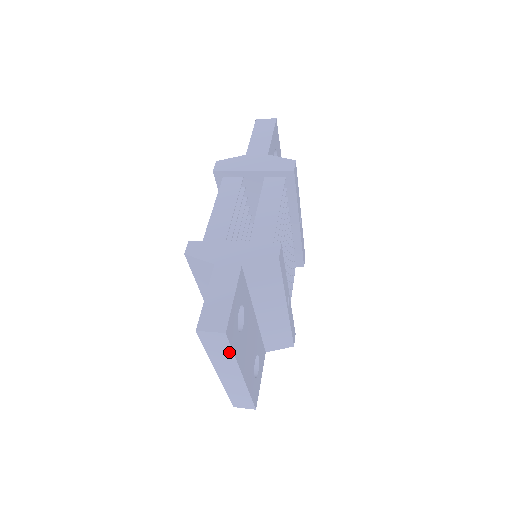
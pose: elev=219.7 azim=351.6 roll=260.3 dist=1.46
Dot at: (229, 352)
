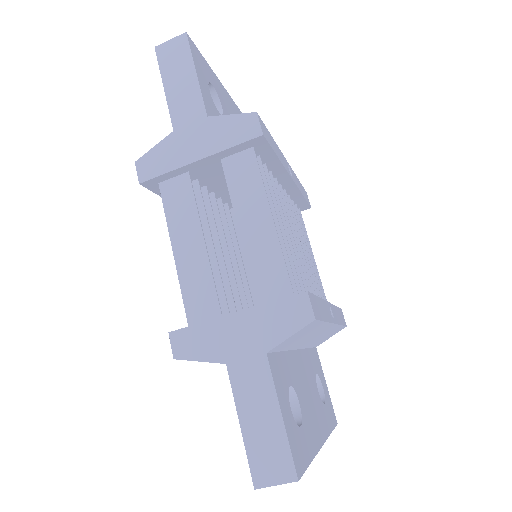
Dot at: occluded
